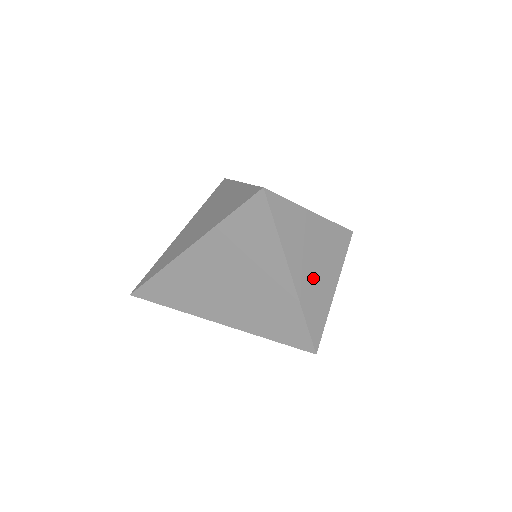
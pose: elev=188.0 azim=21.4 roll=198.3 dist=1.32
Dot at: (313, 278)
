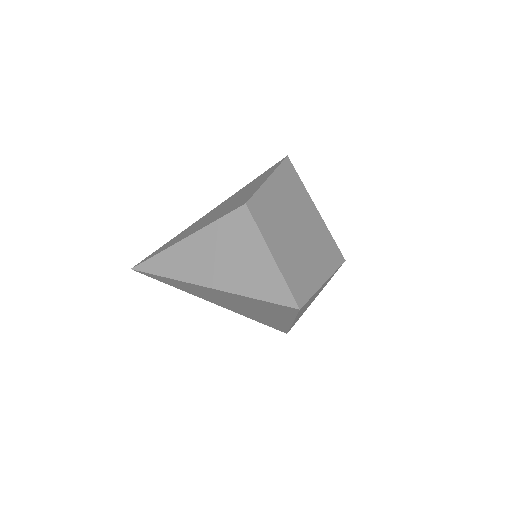
Dot at: occluded
